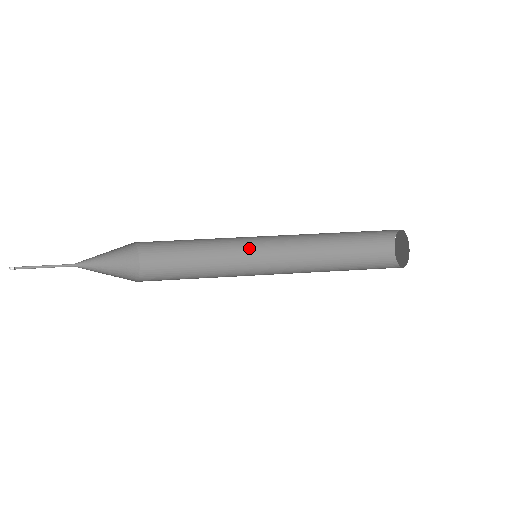
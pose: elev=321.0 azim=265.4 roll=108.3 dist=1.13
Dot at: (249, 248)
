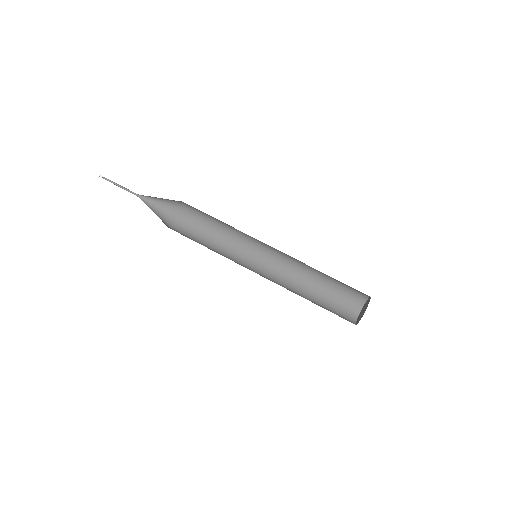
Dot at: (257, 248)
